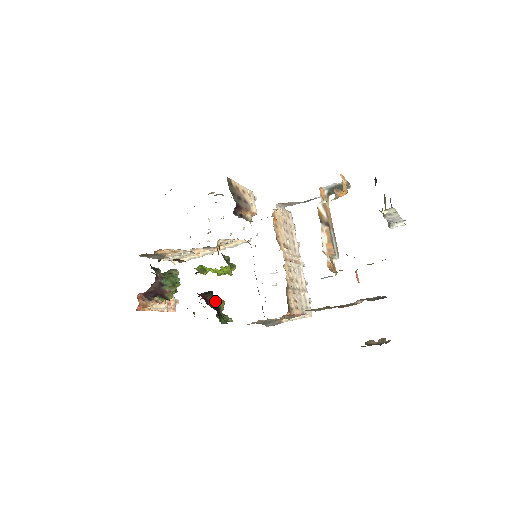
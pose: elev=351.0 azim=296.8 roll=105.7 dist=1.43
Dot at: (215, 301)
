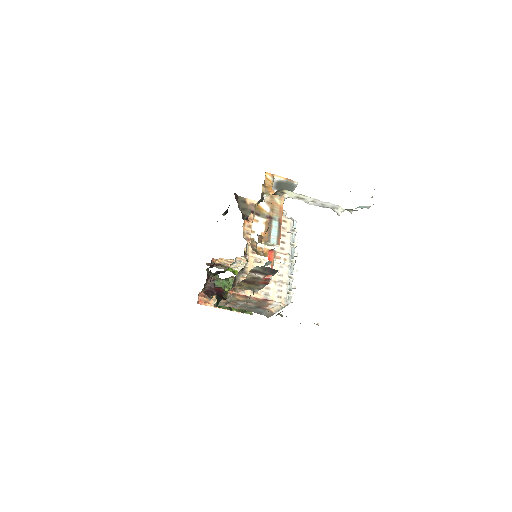
Dot at: occluded
